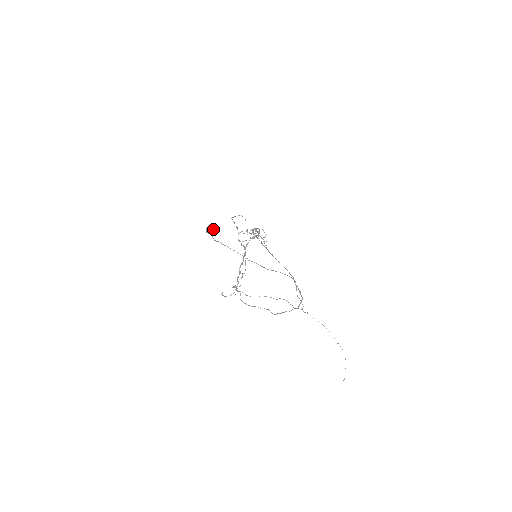
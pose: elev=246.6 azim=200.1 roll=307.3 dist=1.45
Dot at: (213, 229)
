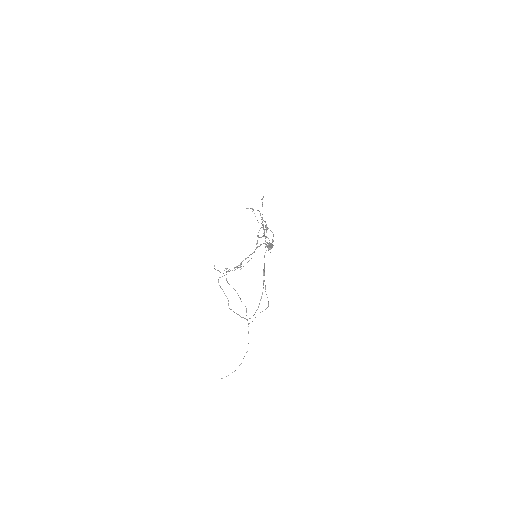
Dot at: (272, 247)
